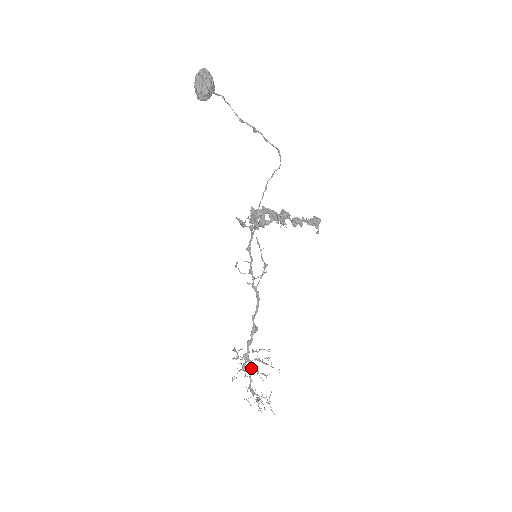
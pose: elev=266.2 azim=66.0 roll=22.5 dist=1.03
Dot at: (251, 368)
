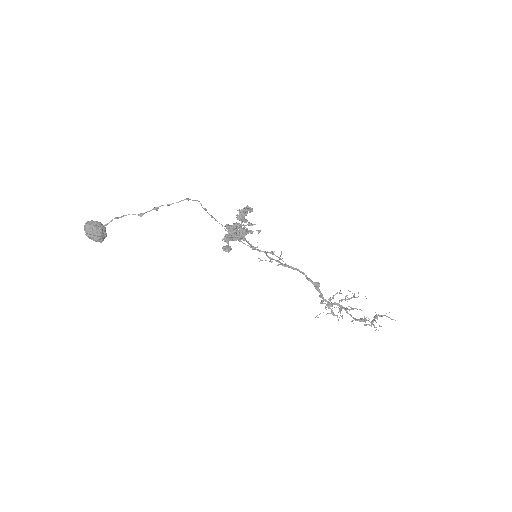
Dot at: (342, 308)
